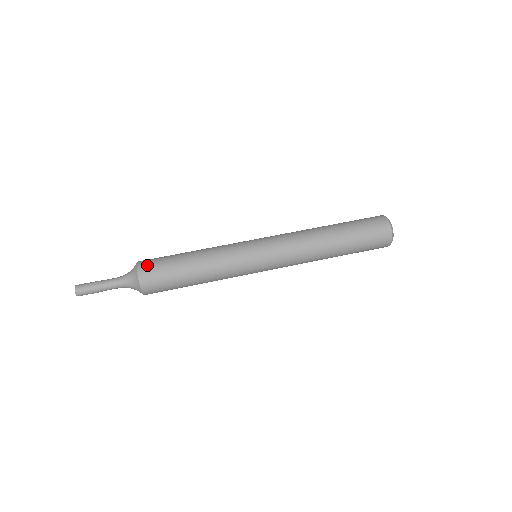
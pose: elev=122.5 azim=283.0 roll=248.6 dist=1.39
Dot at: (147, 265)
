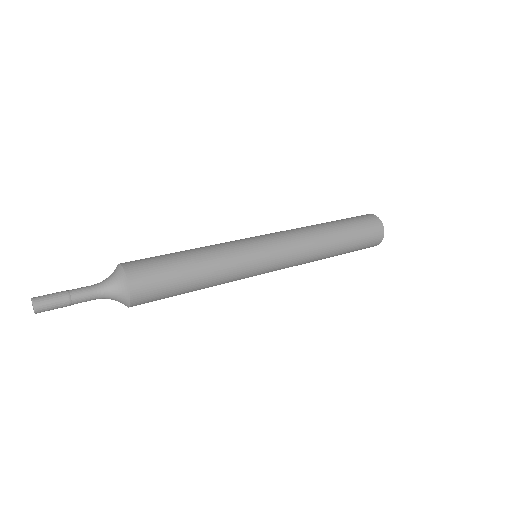
Dot at: (134, 262)
